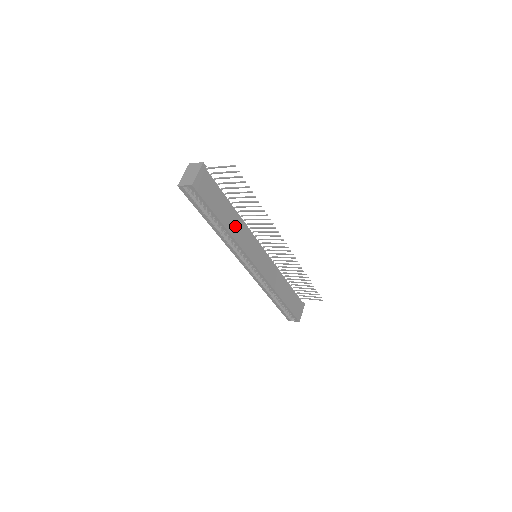
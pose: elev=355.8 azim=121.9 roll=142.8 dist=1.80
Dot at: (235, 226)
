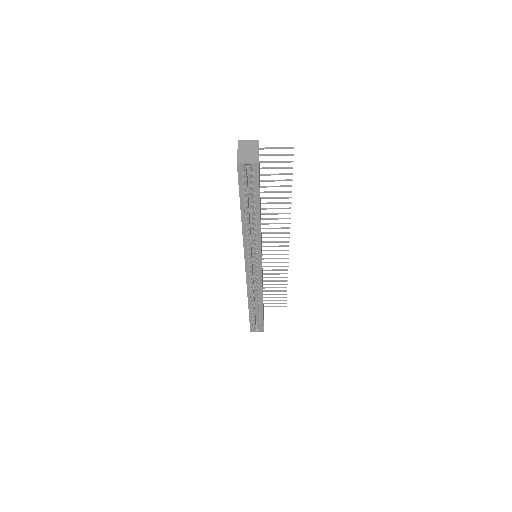
Dot at: occluded
